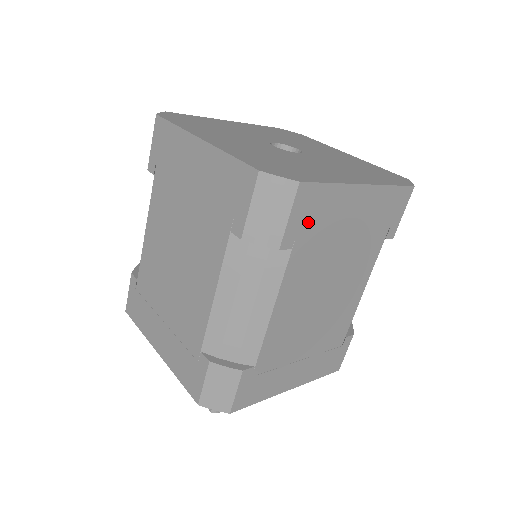
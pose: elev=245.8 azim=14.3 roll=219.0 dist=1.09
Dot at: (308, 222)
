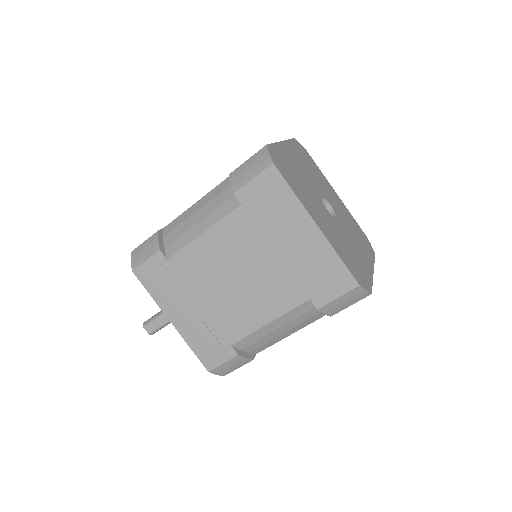
Dot at: occluded
